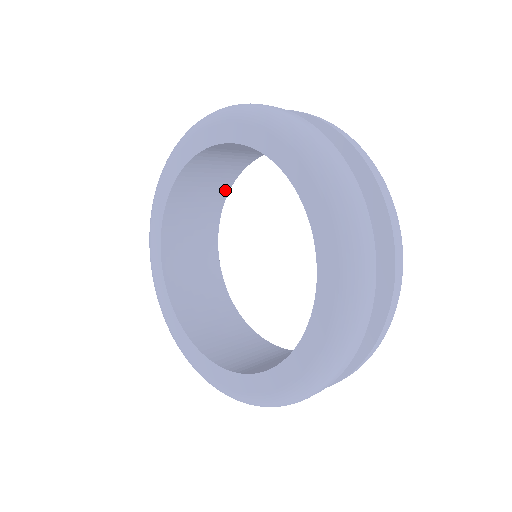
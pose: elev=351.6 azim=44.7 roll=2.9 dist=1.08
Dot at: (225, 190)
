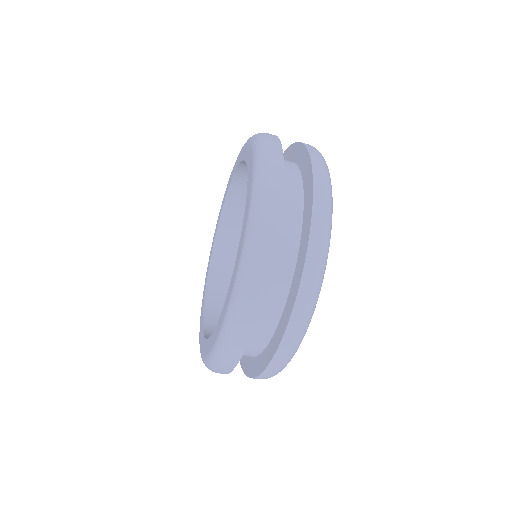
Dot at: occluded
